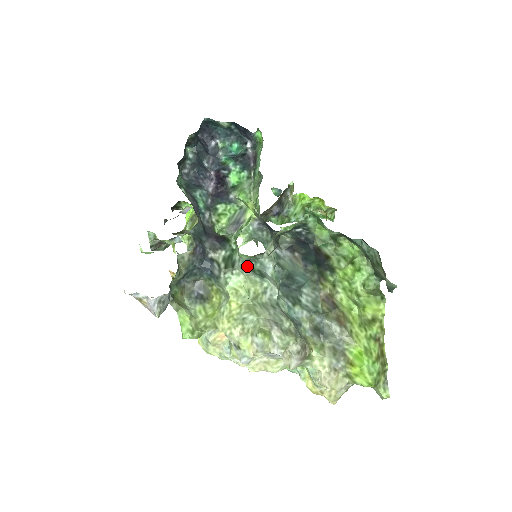
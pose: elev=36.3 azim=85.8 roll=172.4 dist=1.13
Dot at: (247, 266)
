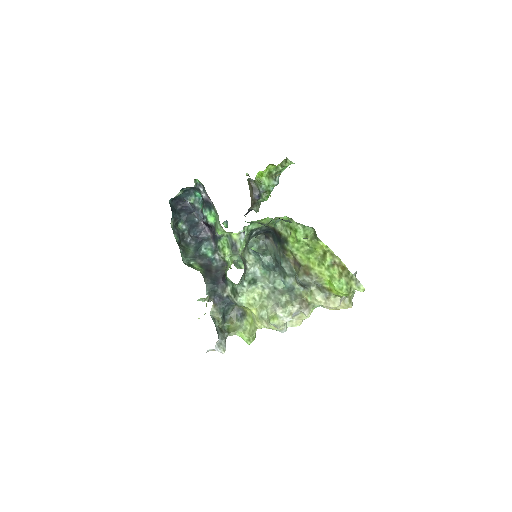
Dot at: (245, 283)
